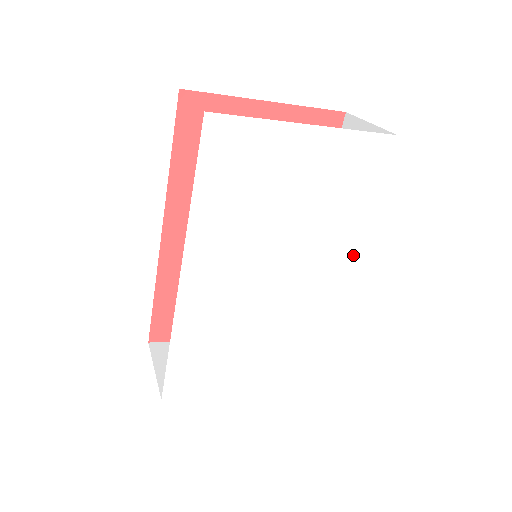
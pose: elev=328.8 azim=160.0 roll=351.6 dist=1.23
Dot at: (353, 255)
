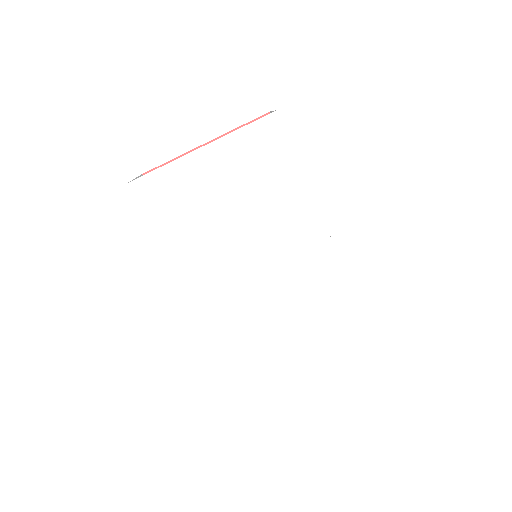
Dot at: (317, 217)
